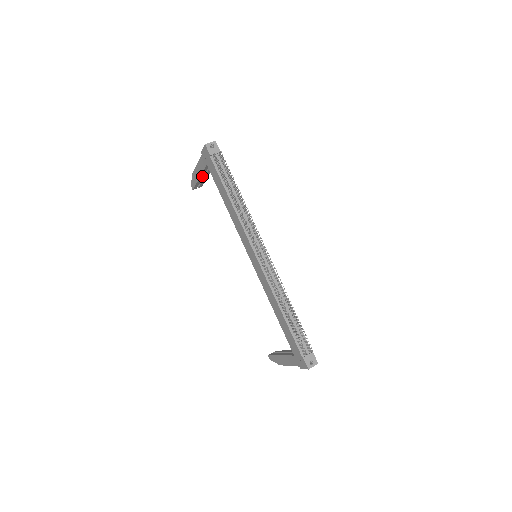
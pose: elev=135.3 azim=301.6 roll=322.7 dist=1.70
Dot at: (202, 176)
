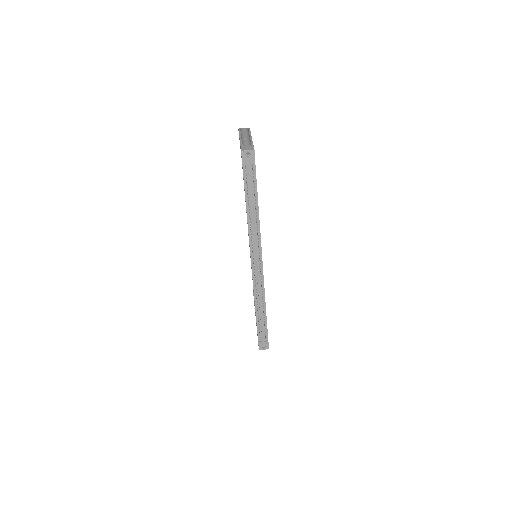
Dot at: occluded
